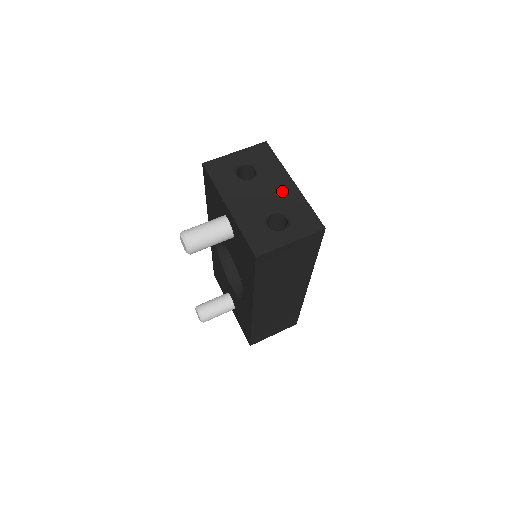
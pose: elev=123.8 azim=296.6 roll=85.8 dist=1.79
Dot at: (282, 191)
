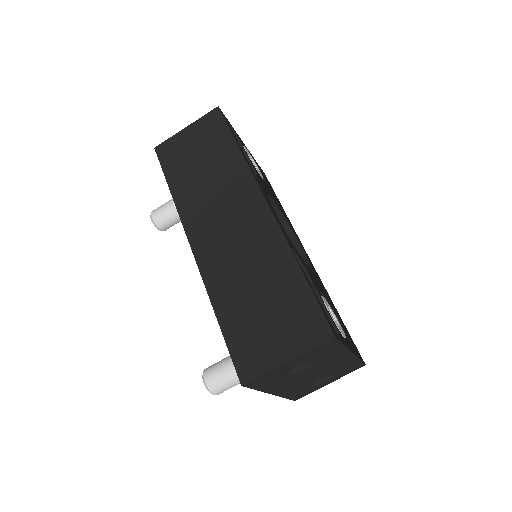
Dot at: (336, 364)
